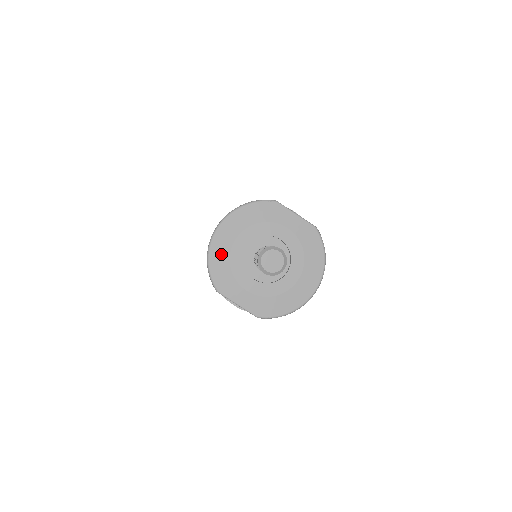
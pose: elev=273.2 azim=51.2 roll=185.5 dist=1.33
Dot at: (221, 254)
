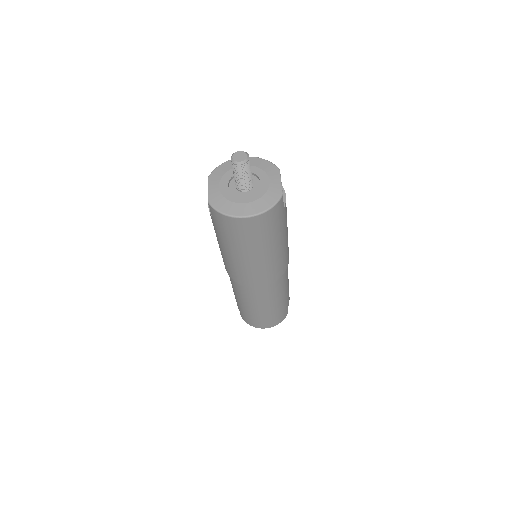
Dot at: (230, 165)
